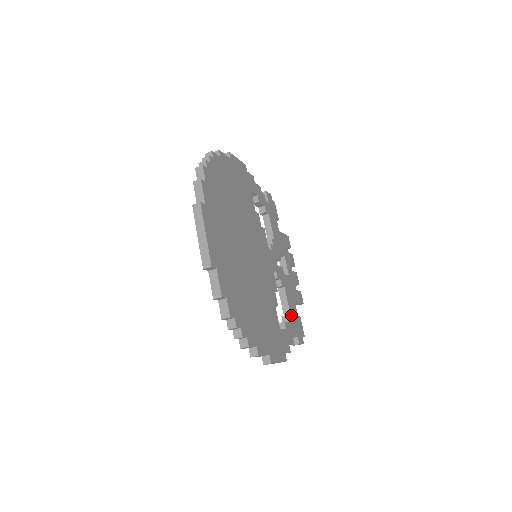
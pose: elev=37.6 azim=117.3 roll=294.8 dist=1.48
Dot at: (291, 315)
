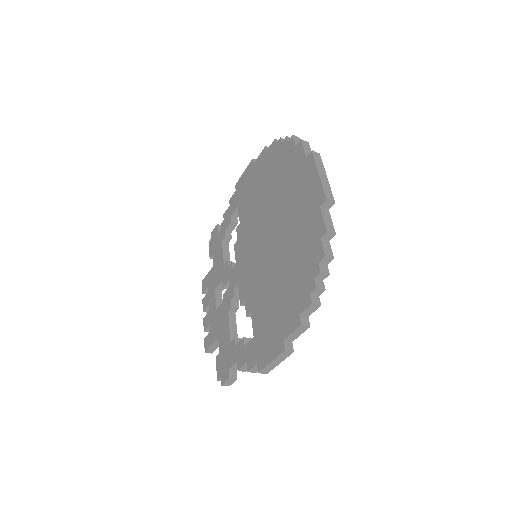
Dot at: occluded
